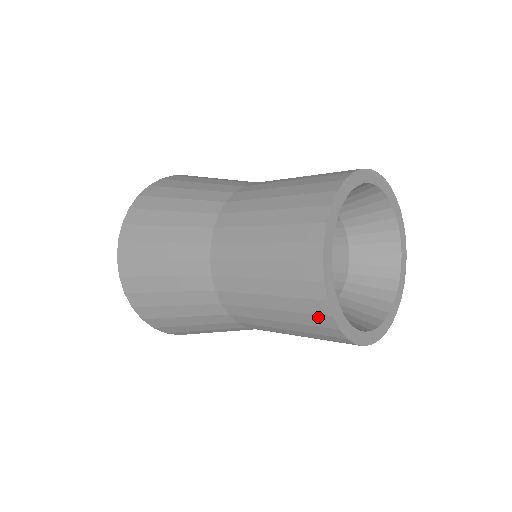
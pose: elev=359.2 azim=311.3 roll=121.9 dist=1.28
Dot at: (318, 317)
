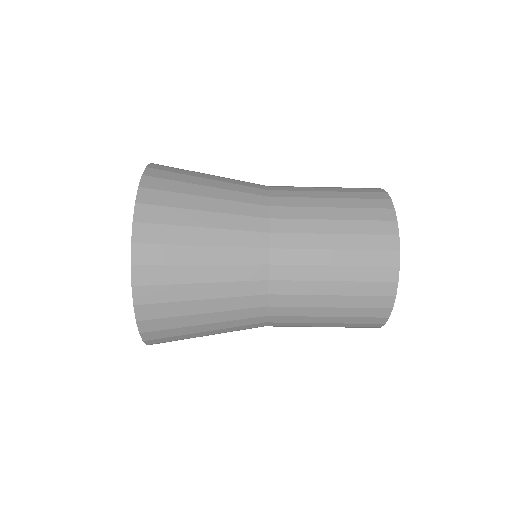
Dot at: (377, 310)
